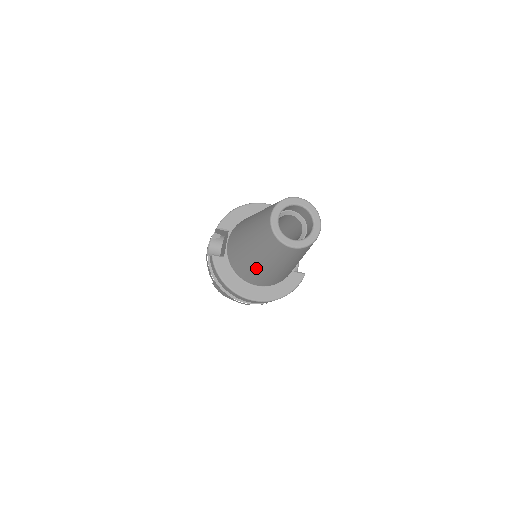
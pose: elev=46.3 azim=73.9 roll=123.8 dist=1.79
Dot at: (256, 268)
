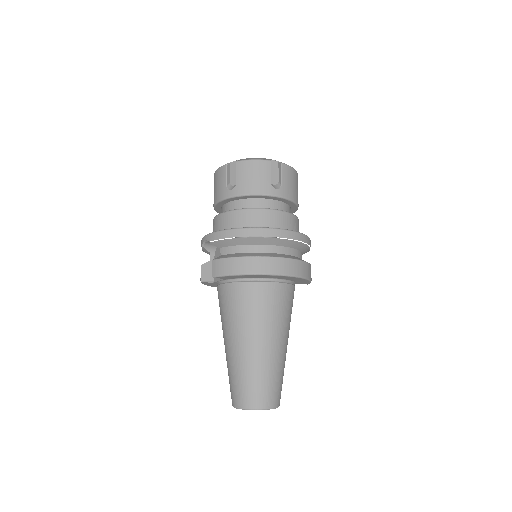
Dot at: occluded
